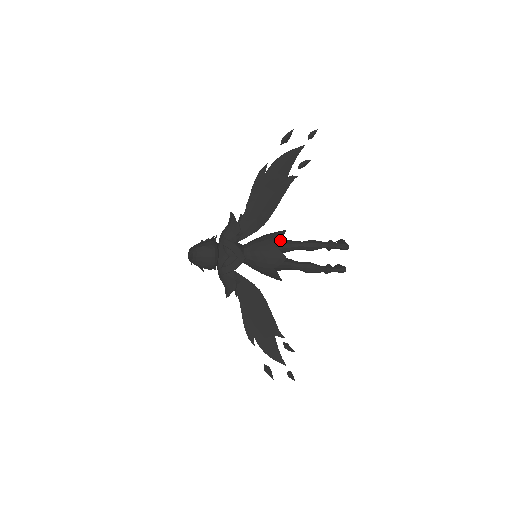
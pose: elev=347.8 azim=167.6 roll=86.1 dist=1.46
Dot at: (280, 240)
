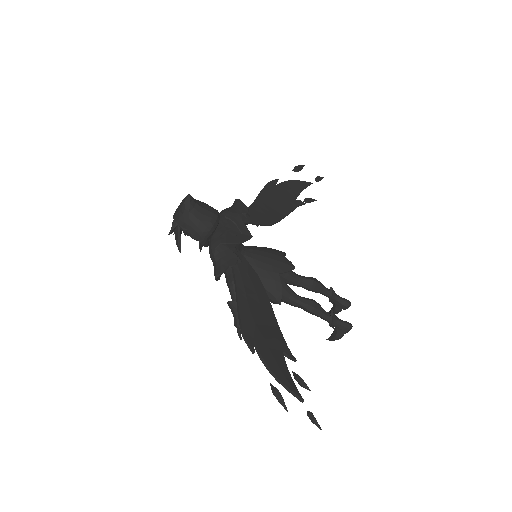
Dot at: (284, 253)
